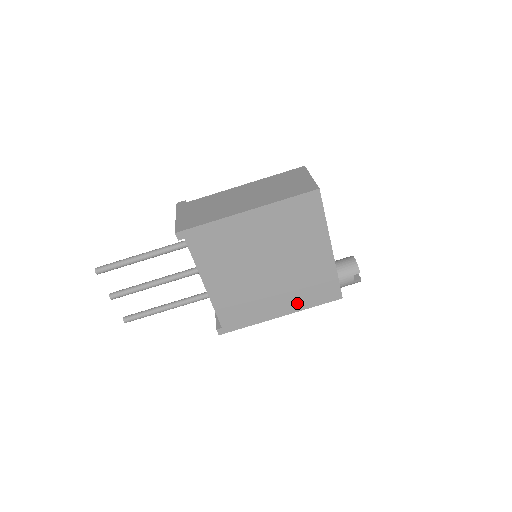
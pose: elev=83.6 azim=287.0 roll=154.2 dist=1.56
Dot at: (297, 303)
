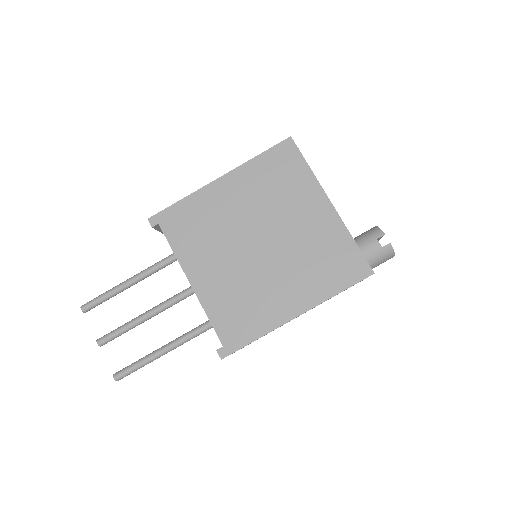
Dot at: (313, 291)
